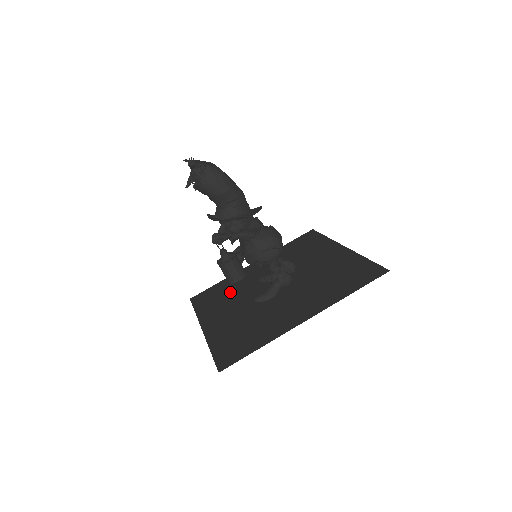
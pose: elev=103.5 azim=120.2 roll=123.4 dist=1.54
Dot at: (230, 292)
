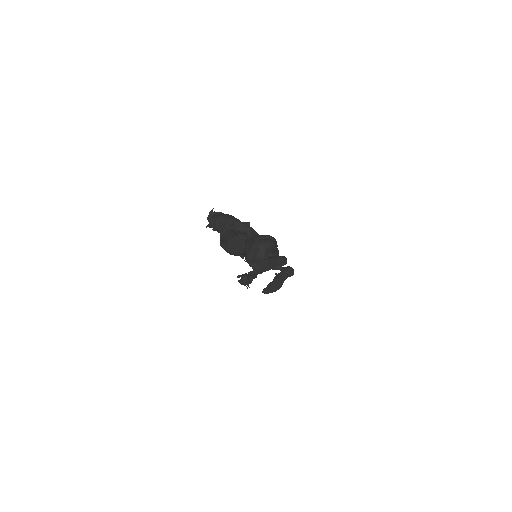
Dot at: occluded
